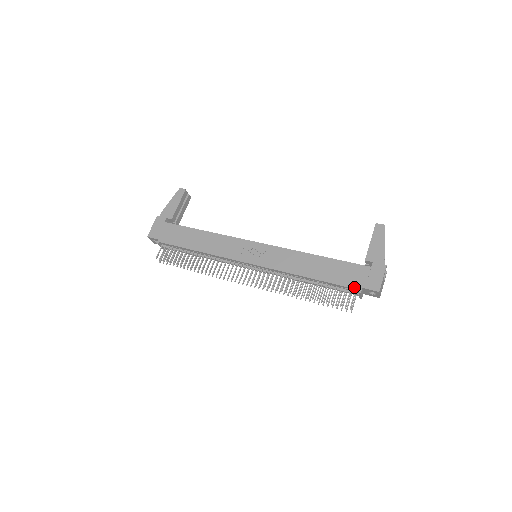
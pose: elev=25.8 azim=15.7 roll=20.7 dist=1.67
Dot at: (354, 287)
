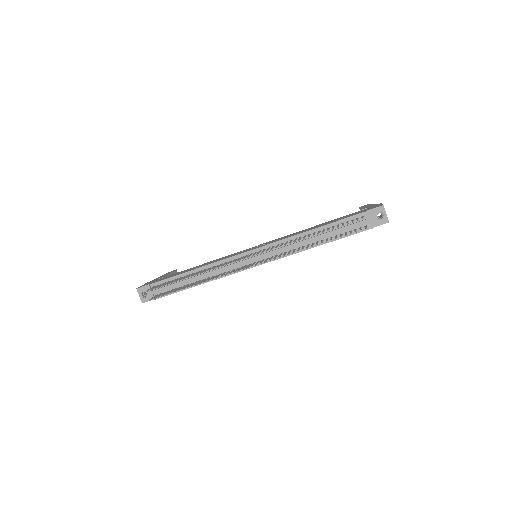
Dot at: (359, 213)
